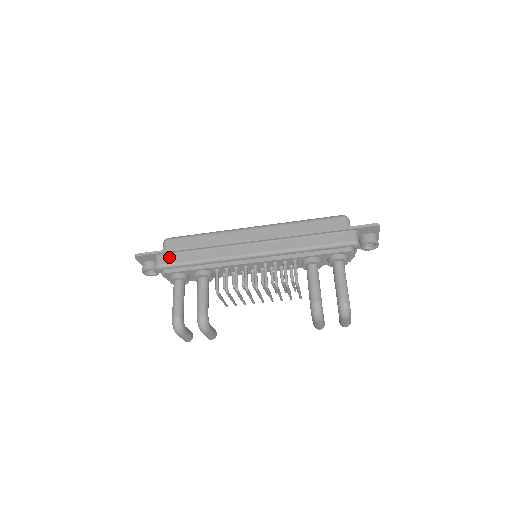
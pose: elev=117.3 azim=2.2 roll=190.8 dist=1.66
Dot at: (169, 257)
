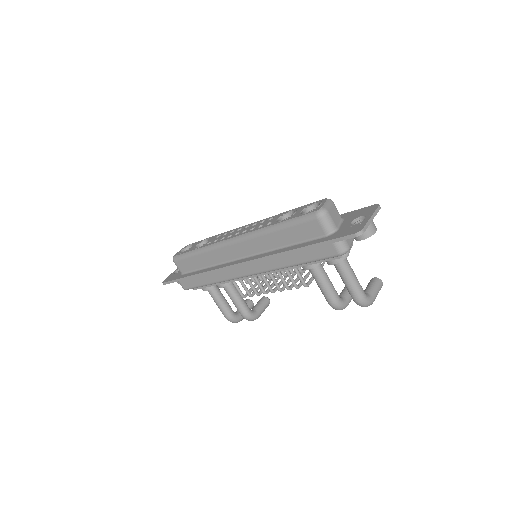
Dot at: (186, 282)
